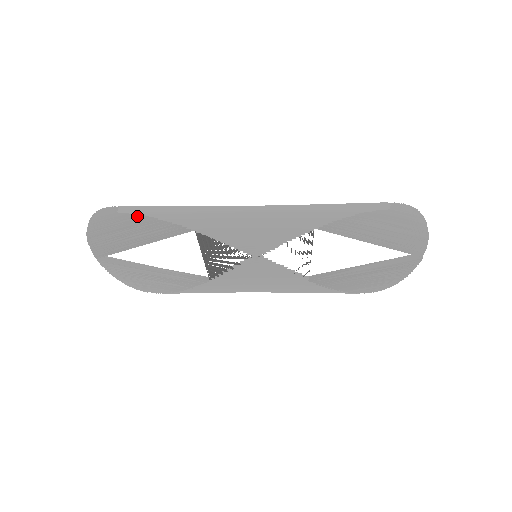
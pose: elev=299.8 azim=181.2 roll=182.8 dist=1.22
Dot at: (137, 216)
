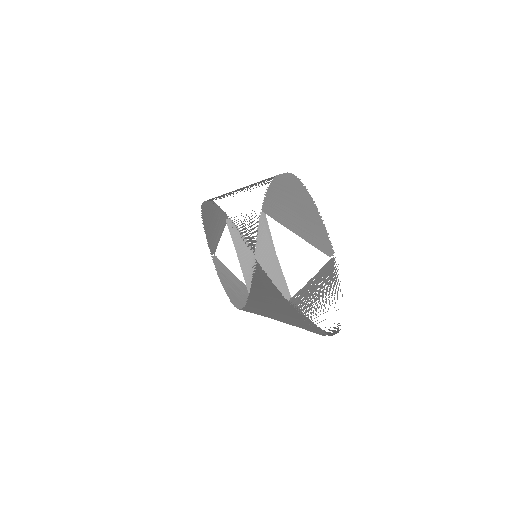
Dot at: (210, 206)
